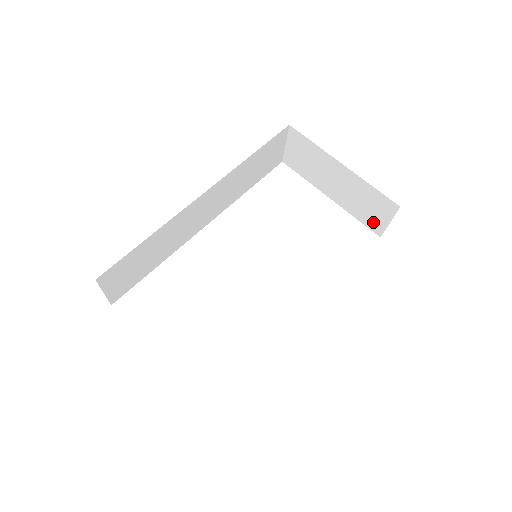
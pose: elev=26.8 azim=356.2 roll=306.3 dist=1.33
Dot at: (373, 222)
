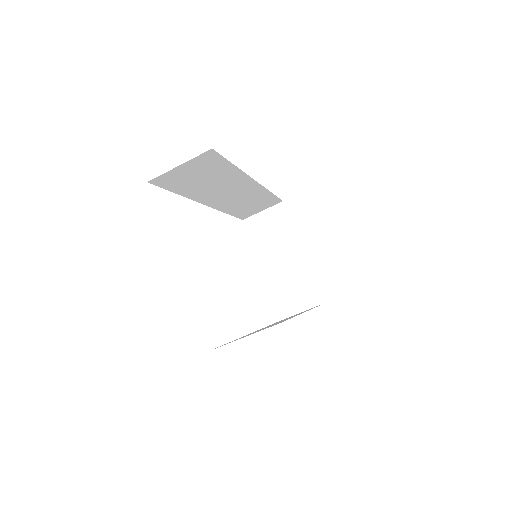
Dot at: (288, 305)
